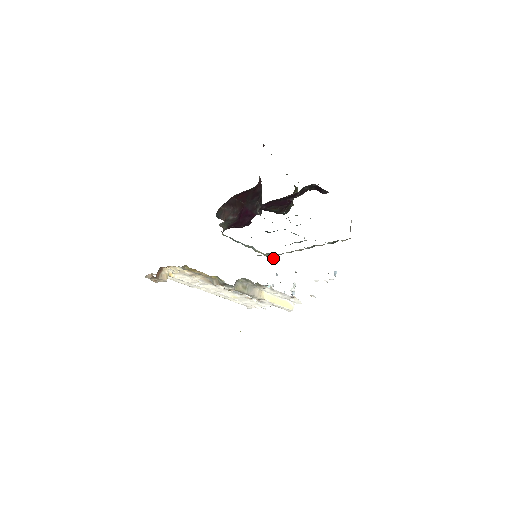
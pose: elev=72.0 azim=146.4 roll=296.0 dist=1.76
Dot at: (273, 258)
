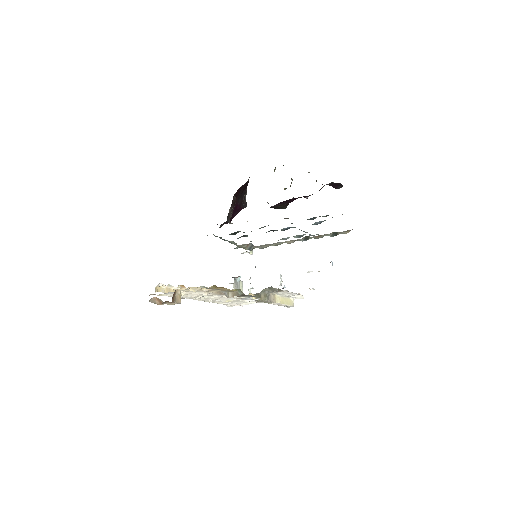
Dot at: (249, 250)
